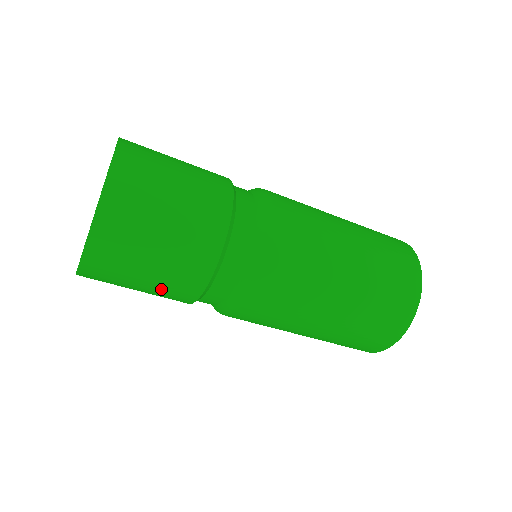
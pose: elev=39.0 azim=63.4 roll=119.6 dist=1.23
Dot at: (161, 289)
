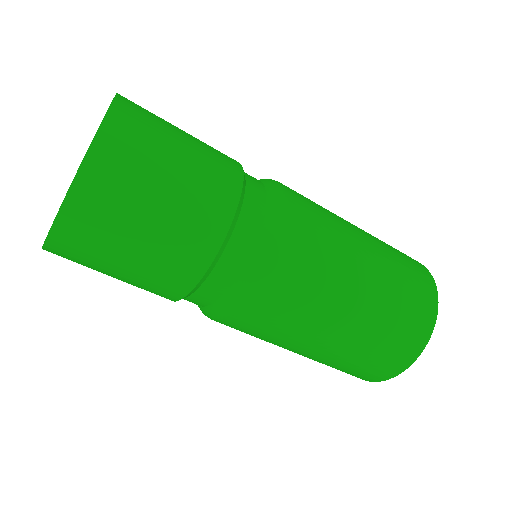
Dot at: occluded
